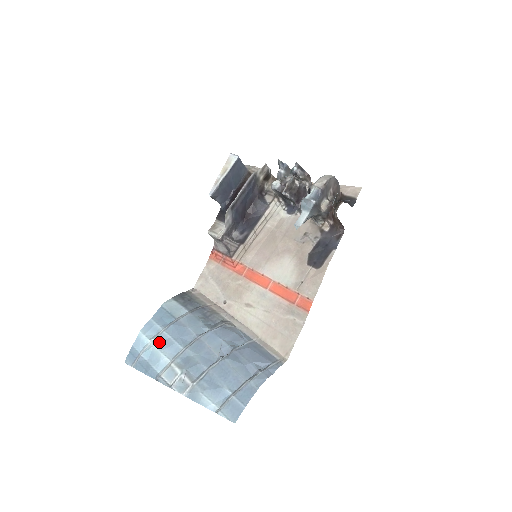
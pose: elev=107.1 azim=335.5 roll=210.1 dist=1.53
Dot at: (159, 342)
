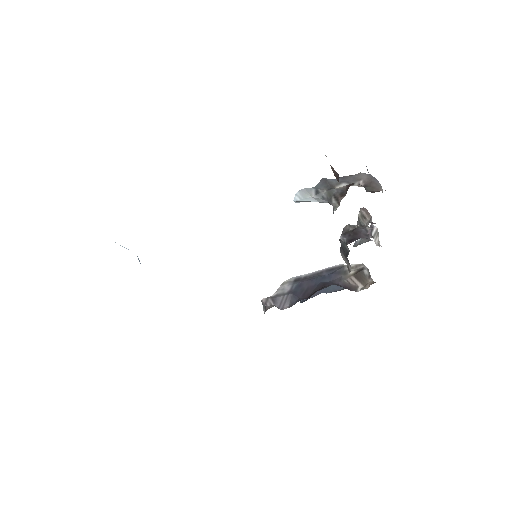
Dot at: occluded
